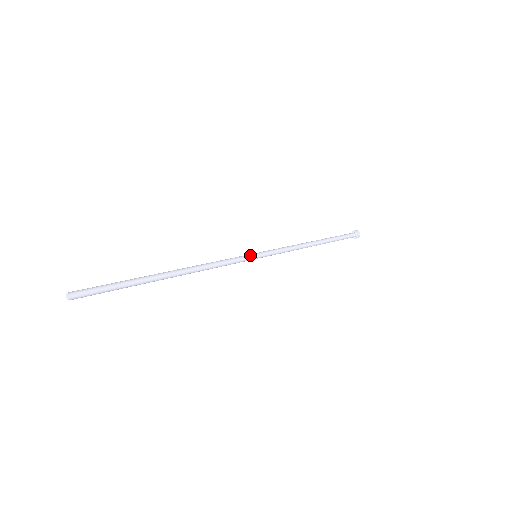
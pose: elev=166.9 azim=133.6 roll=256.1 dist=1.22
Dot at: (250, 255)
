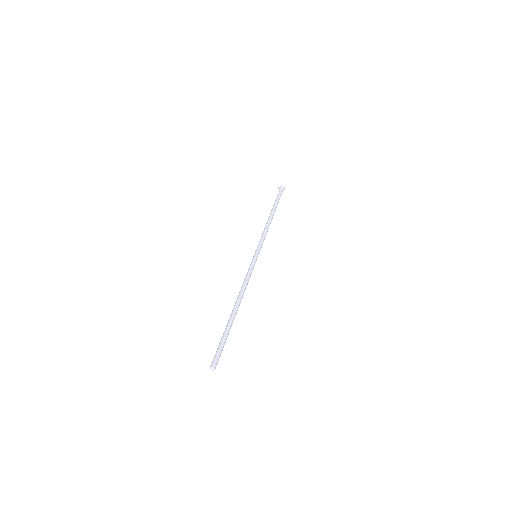
Dot at: (256, 260)
